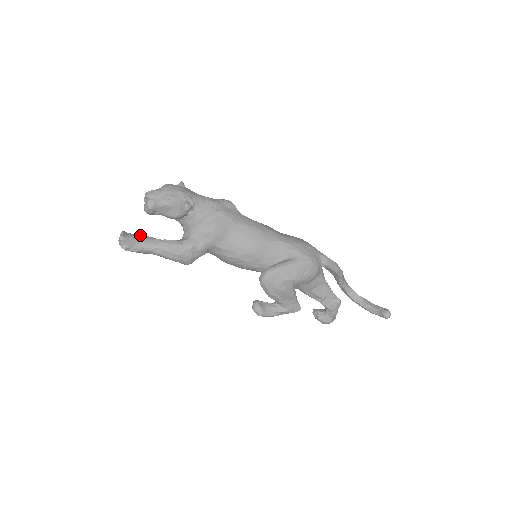
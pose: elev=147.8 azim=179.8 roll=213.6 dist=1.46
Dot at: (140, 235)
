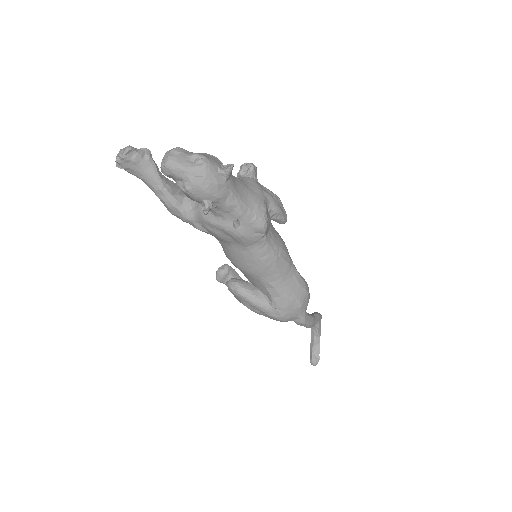
Dot at: (148, 163)
